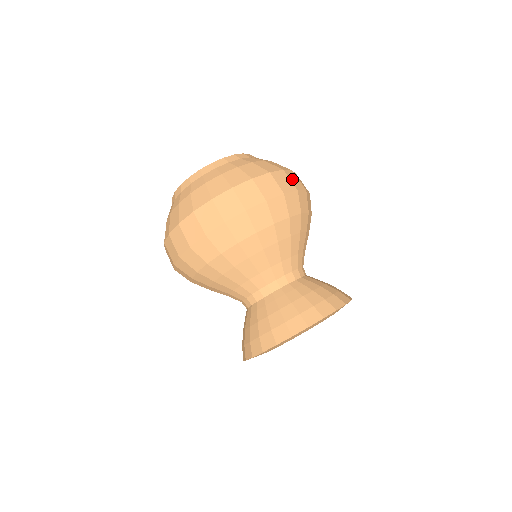
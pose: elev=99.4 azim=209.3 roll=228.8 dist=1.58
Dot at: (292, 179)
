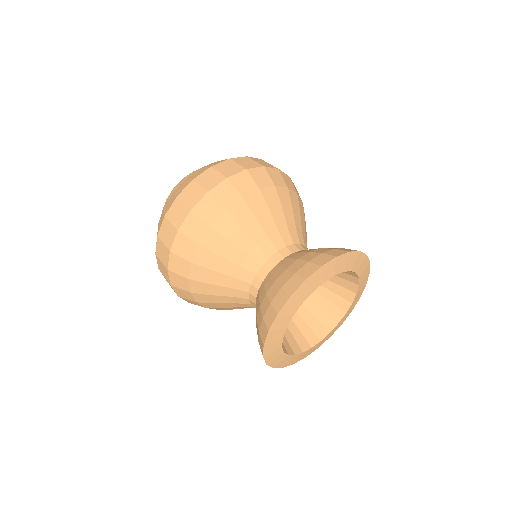
Dot at: (223, 169)
